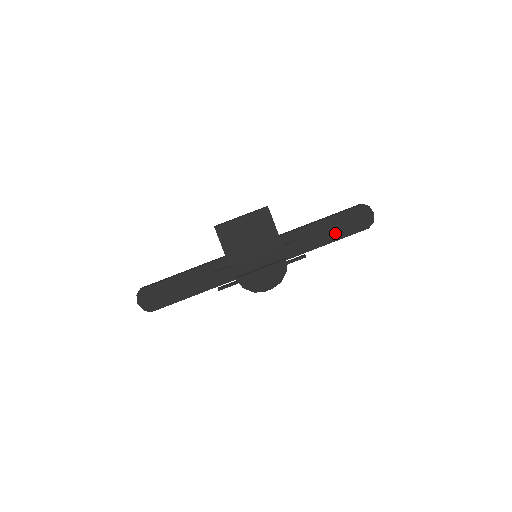
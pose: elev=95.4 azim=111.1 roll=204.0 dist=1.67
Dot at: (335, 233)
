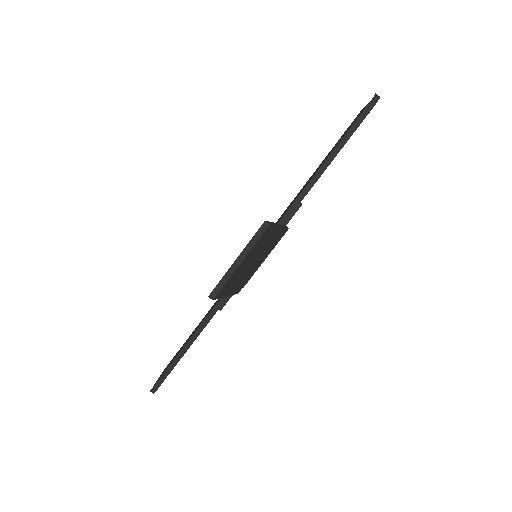
Dot at: occluded
